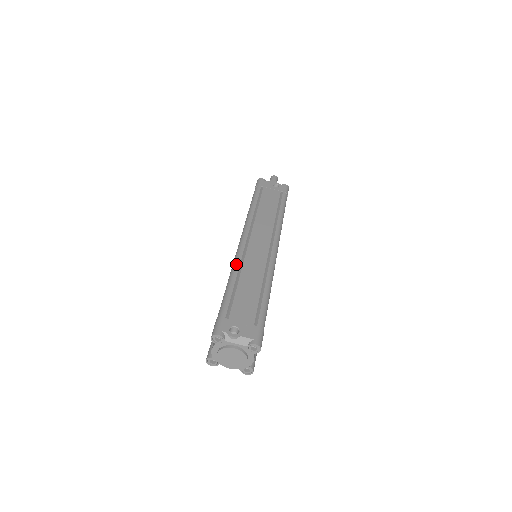
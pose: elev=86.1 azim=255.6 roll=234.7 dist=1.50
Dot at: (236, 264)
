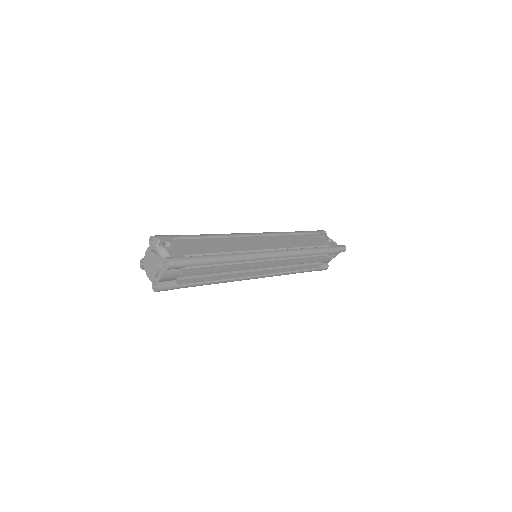
Dot at: (226, 234)
